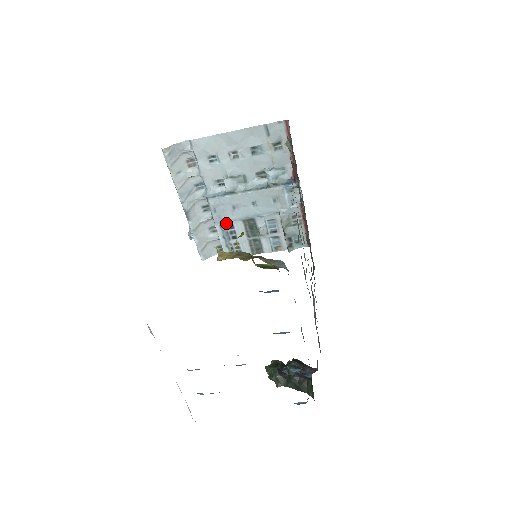
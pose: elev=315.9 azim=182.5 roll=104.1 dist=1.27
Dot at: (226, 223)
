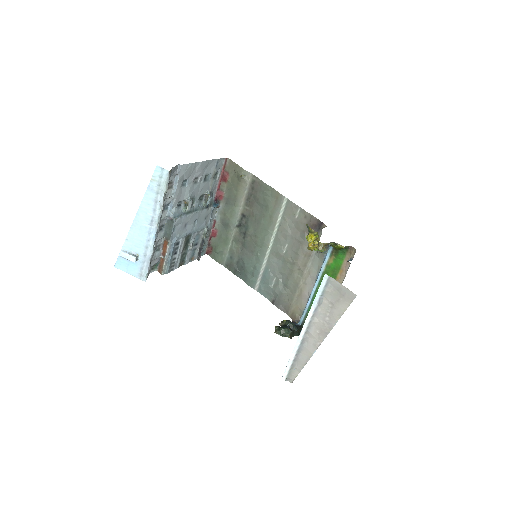
Dot at: (177, 240)
